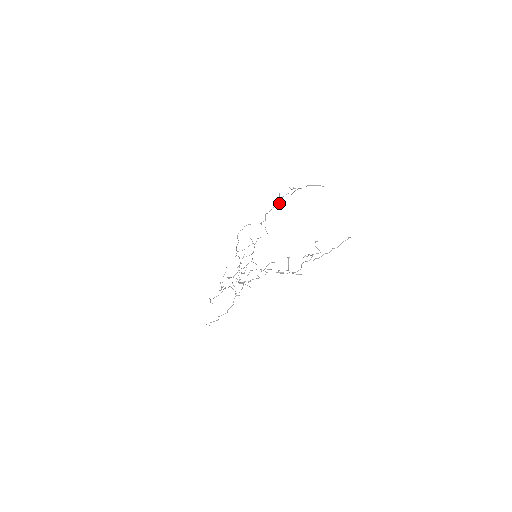
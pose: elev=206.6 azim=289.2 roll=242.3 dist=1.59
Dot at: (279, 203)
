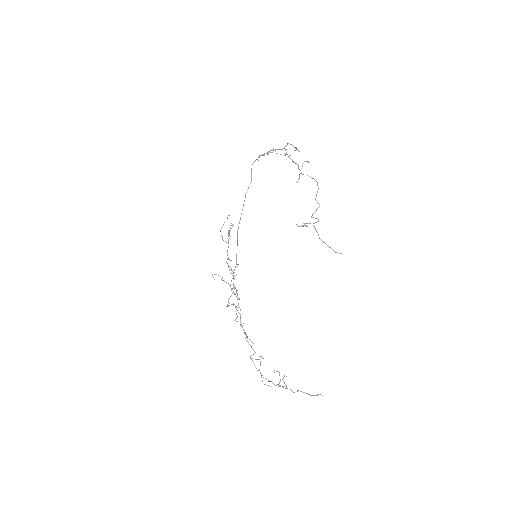
Dot at: (305, 161)
